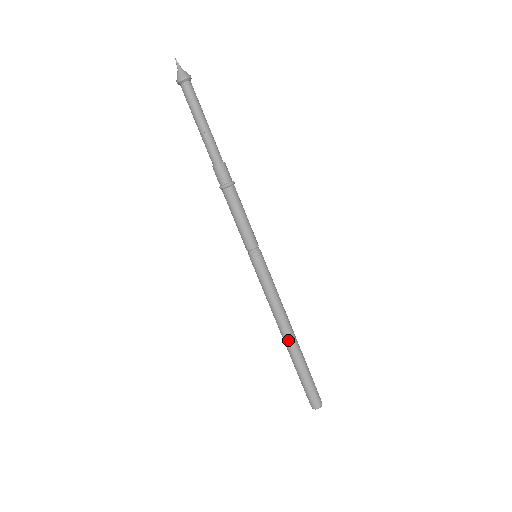
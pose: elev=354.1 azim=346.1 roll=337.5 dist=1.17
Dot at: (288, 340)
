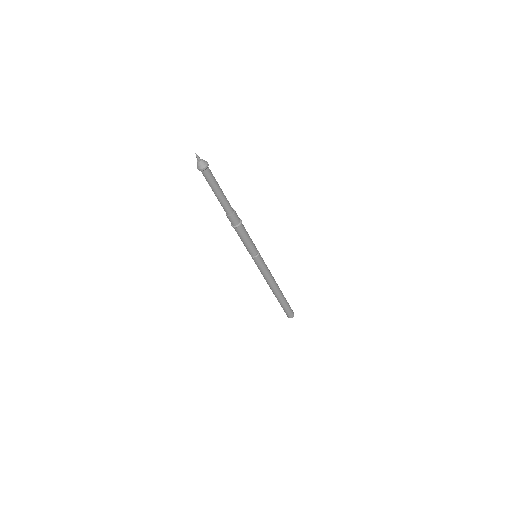
Dot at: (273, 292)
